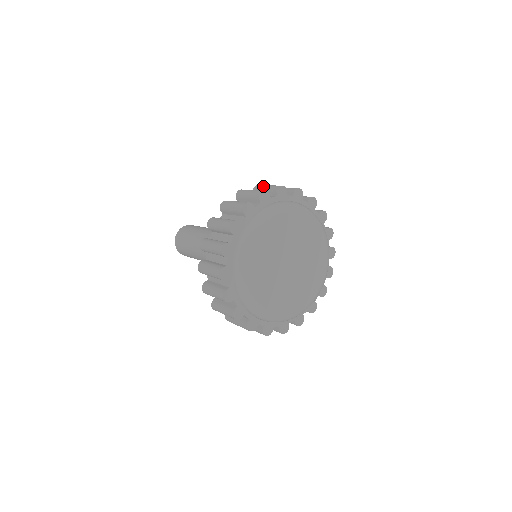
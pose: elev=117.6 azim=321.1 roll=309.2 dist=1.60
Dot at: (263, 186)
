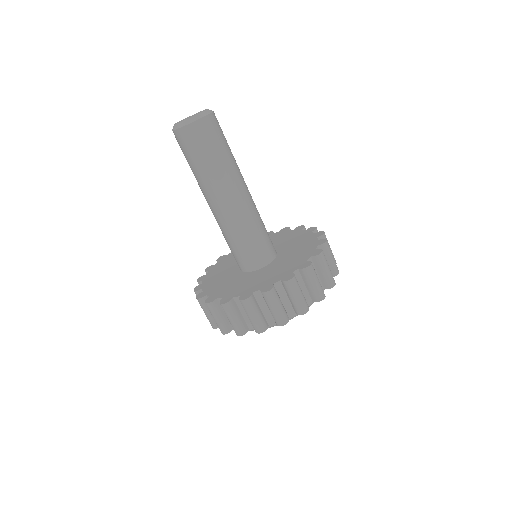
Dot at: (312, 280)
